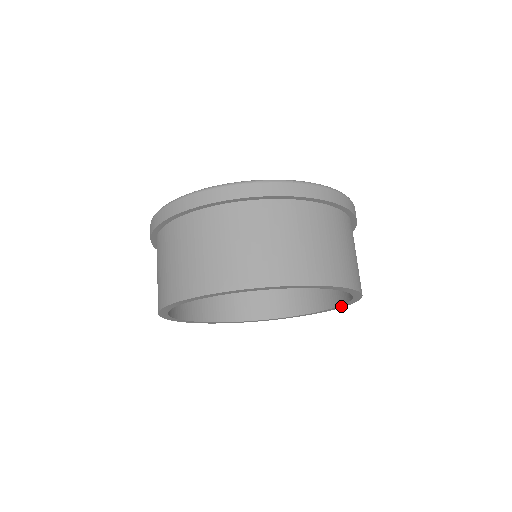
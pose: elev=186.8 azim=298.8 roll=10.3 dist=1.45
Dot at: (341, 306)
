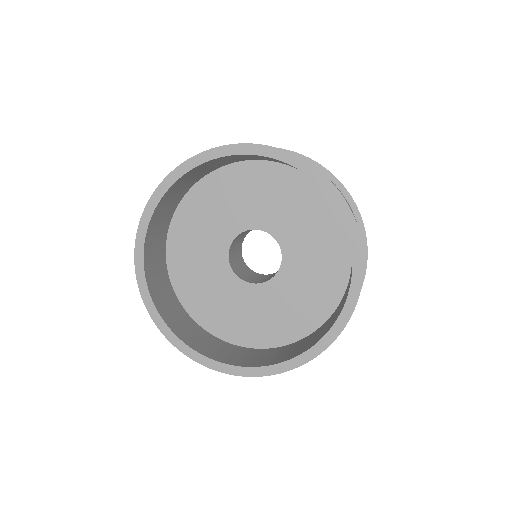
Dot at: (353, 236)
